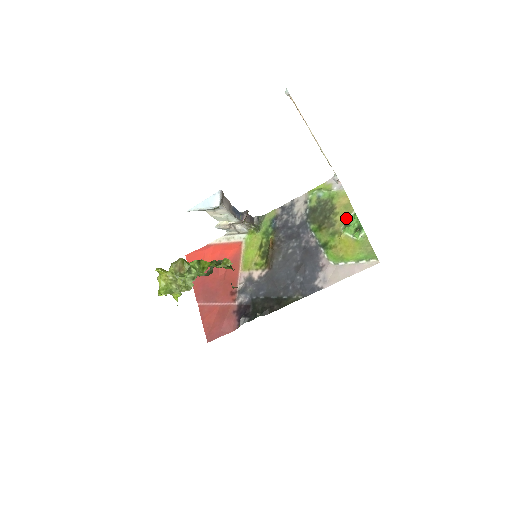
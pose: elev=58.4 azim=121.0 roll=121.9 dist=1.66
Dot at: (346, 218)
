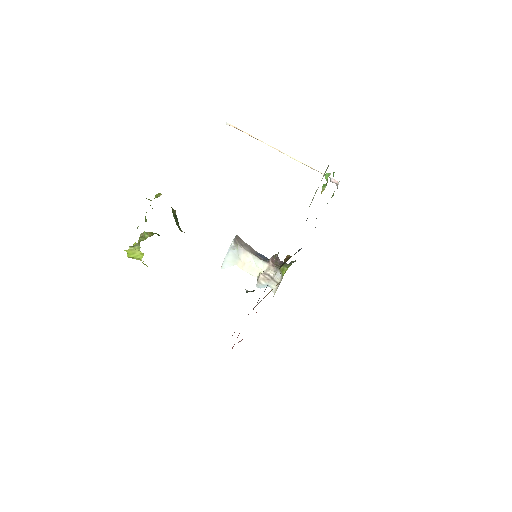
Dot at: occluded
